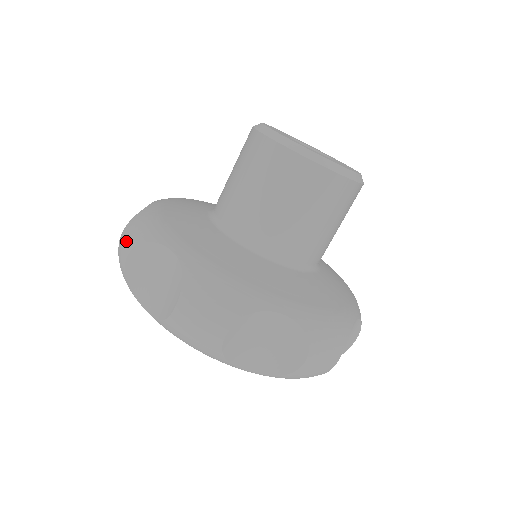
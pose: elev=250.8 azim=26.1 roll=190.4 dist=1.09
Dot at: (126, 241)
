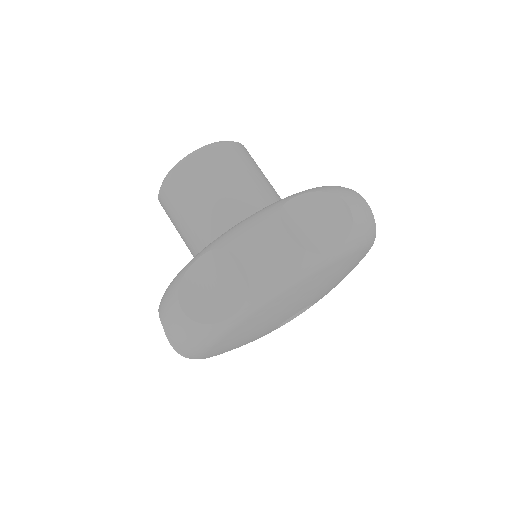
Dot at: (170, 311)
